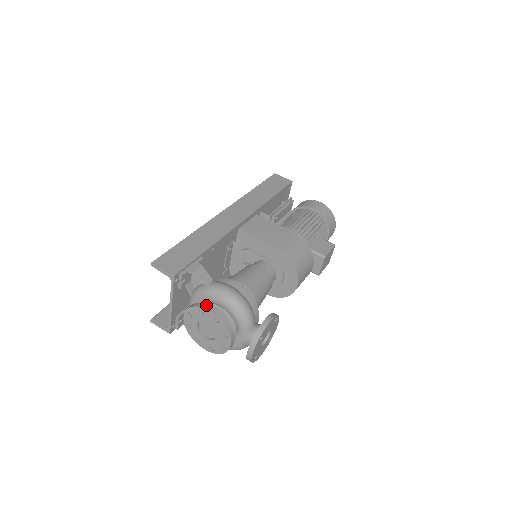
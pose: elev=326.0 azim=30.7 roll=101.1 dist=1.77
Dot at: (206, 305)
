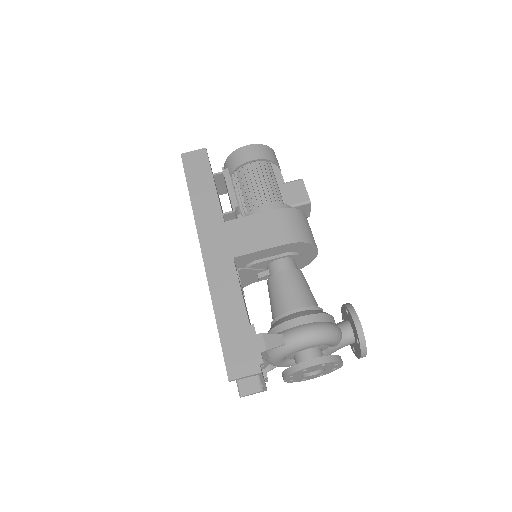
Dot at: (305, 363)
